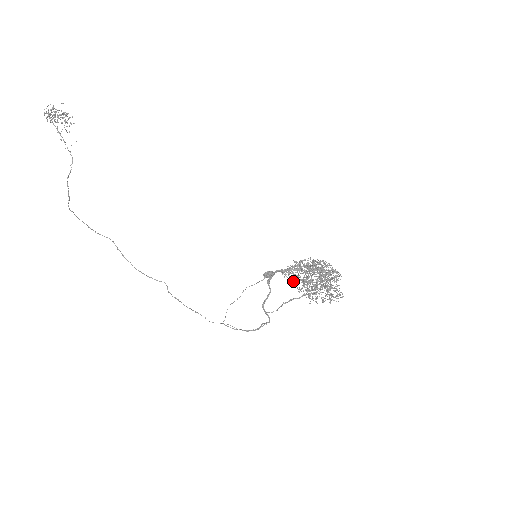
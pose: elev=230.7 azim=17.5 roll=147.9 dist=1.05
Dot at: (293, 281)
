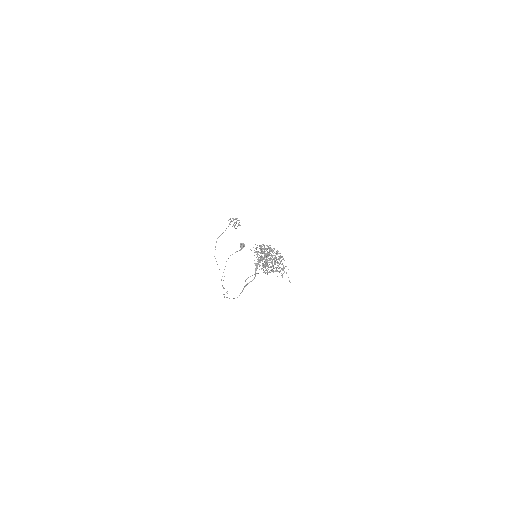
Dot at: occluded
